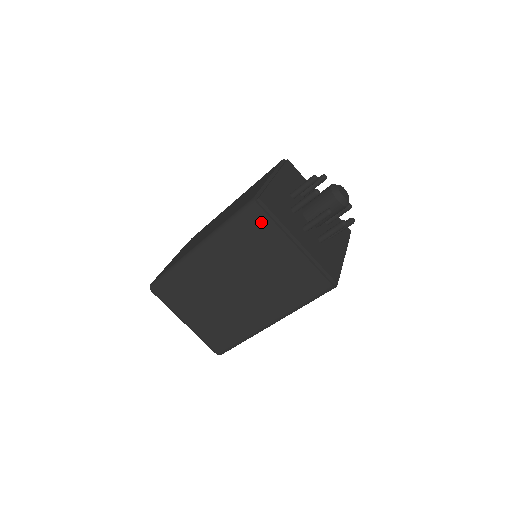
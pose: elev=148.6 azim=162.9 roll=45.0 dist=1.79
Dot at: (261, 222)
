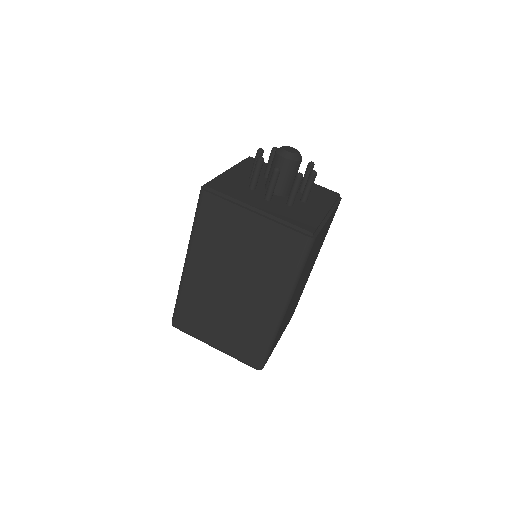
Dot at: (216, 207)
